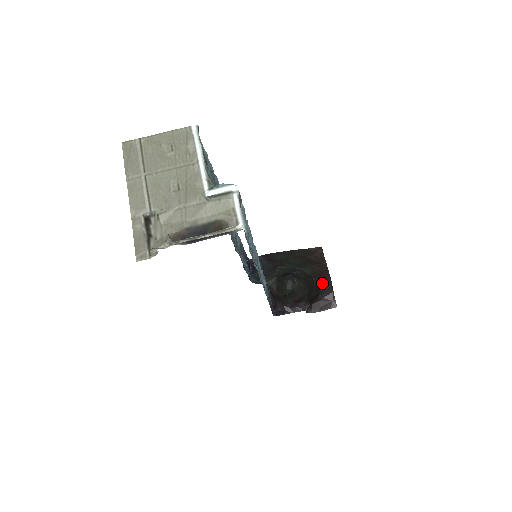
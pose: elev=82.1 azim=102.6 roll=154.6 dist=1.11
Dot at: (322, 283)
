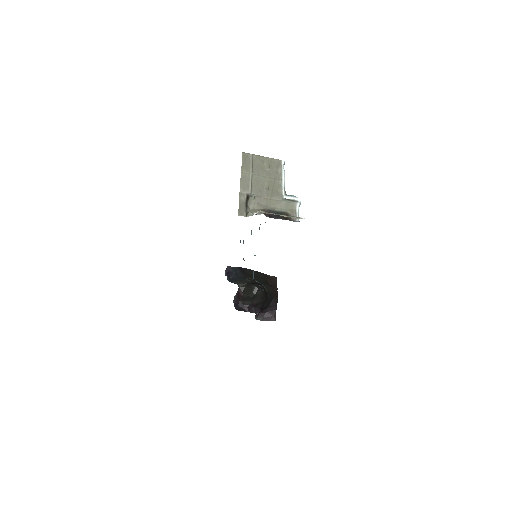
Dot at: (272, 300)
